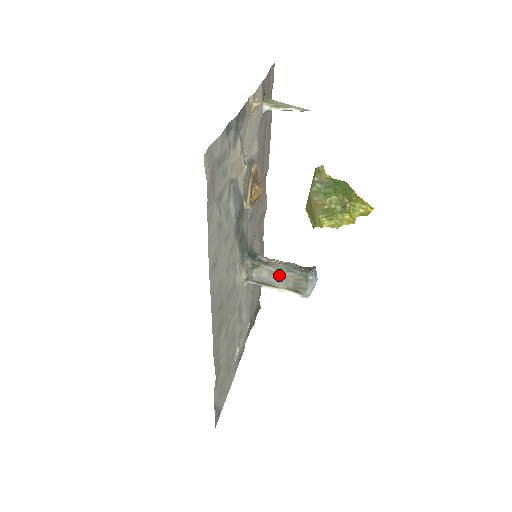
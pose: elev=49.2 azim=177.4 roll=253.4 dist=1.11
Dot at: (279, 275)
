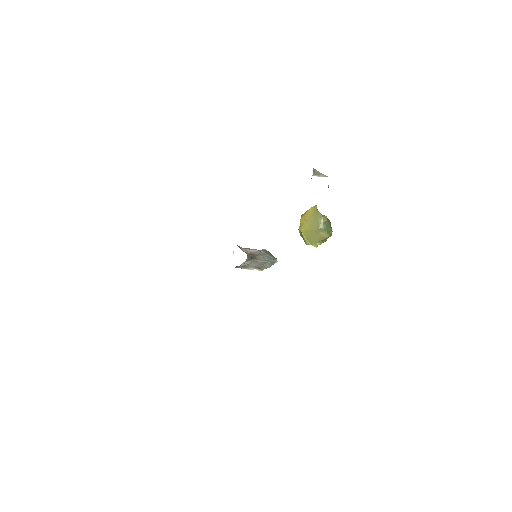
Dot at: (258, 263)
